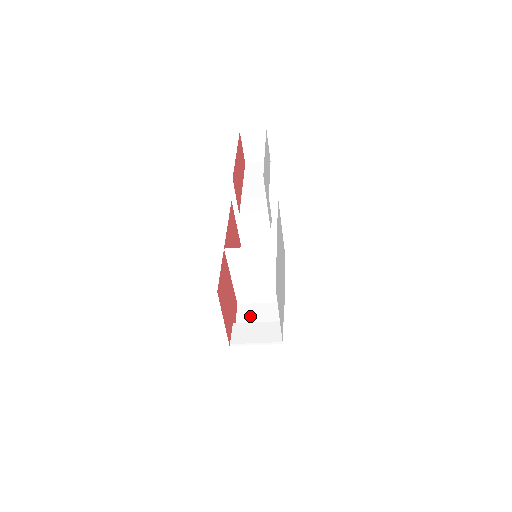
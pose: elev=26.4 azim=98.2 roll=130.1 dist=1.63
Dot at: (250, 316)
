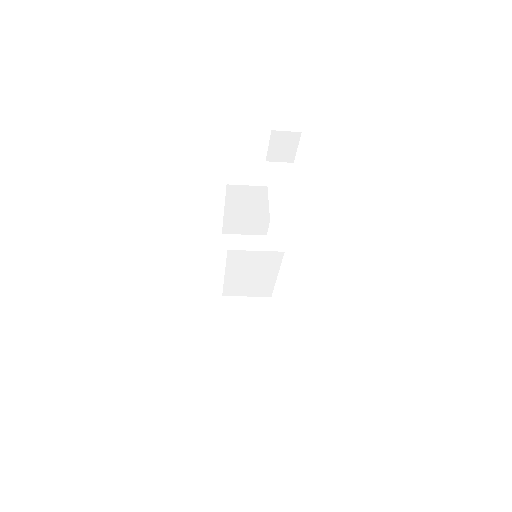
Dot at: (237, 311)
